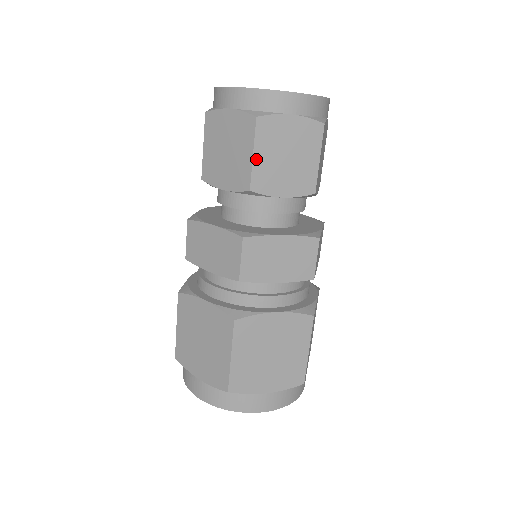
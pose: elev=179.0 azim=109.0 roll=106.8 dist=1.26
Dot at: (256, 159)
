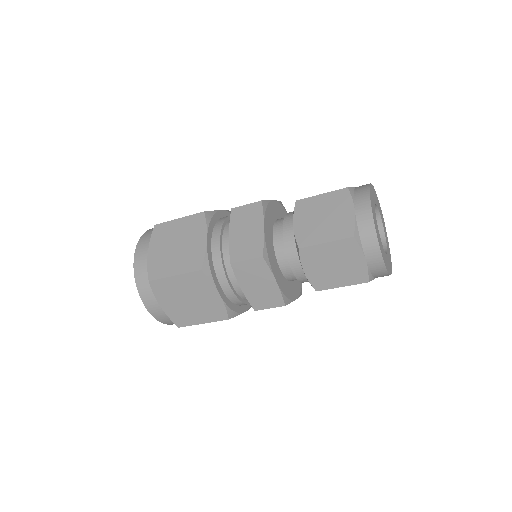
Dot at: occluded
